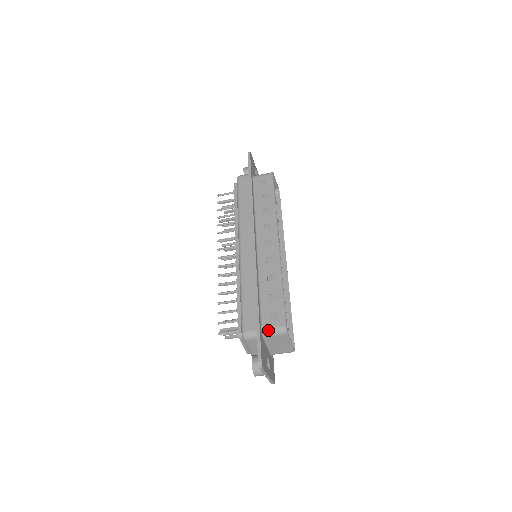
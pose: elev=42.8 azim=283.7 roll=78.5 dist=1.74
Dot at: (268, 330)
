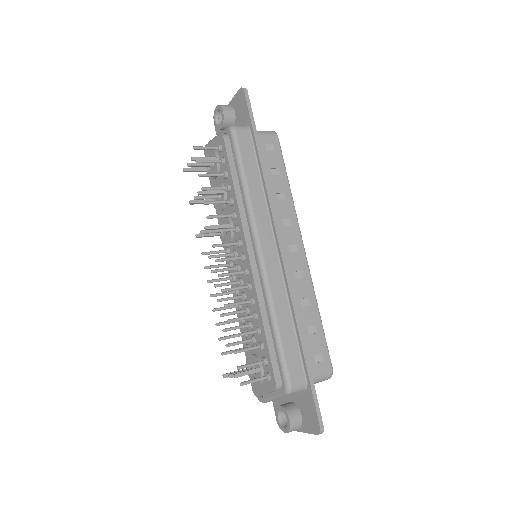
Dot at: (315, 378)
